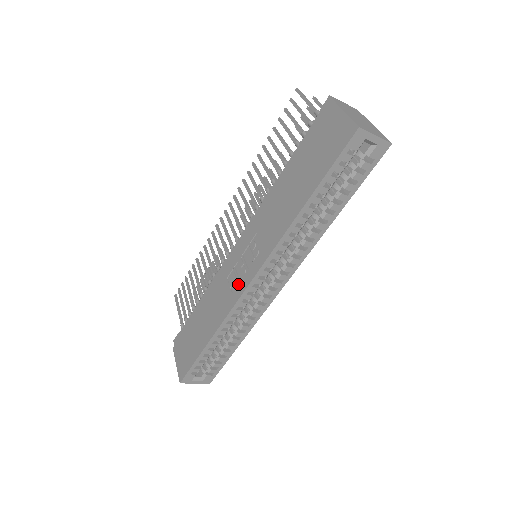
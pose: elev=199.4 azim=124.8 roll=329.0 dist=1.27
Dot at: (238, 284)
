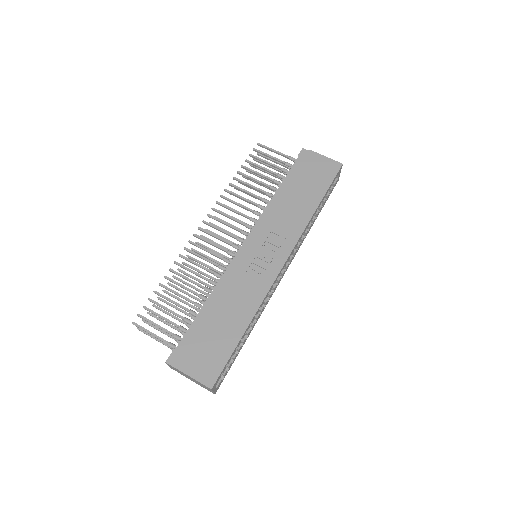
Dot at: (267, 271)
